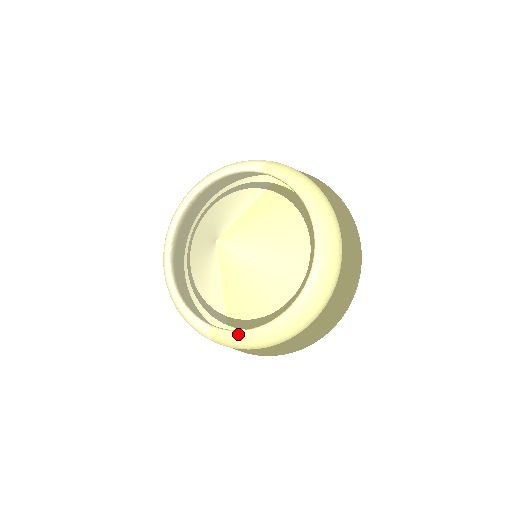
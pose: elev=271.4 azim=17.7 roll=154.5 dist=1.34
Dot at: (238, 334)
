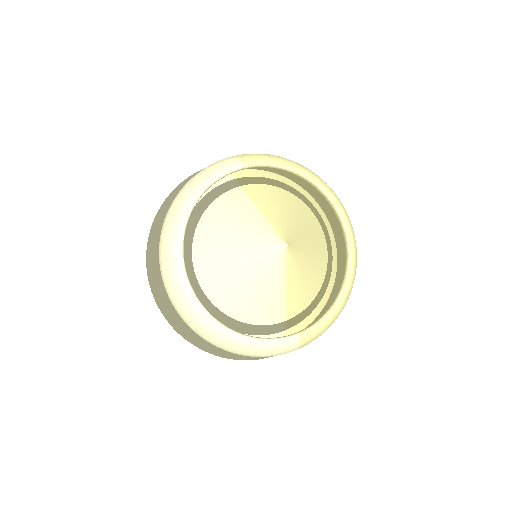
Dot at: (326, 319)
